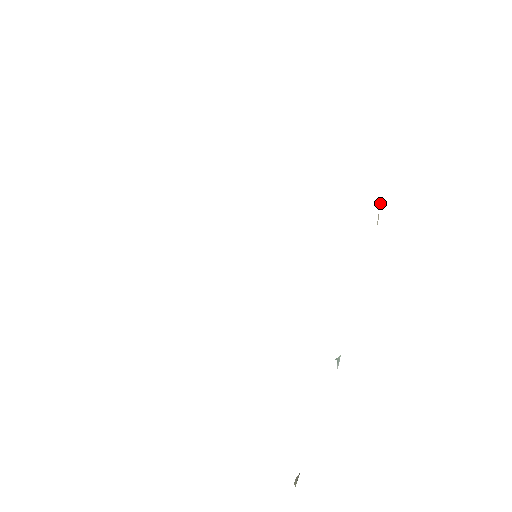
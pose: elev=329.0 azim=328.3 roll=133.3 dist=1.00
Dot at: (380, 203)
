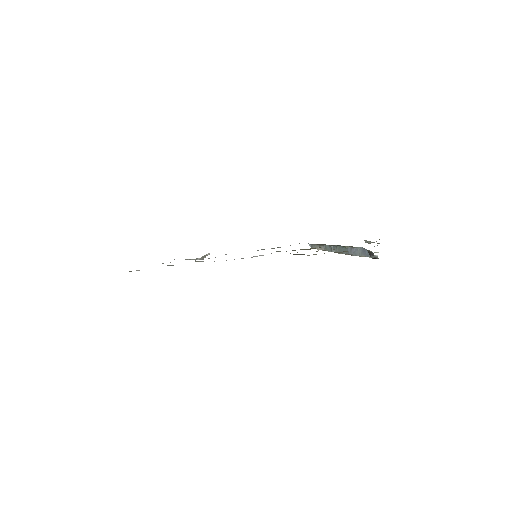
Dot at: occluded
